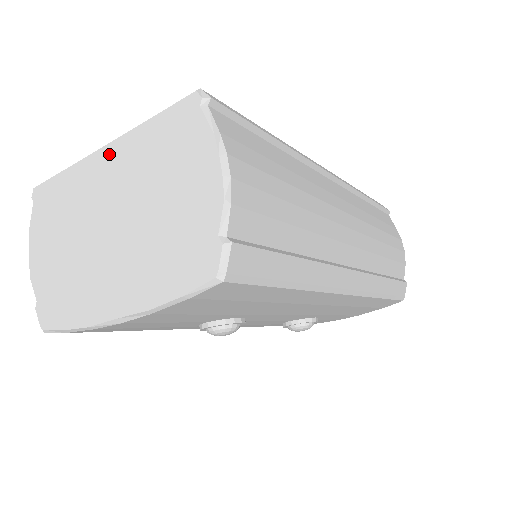
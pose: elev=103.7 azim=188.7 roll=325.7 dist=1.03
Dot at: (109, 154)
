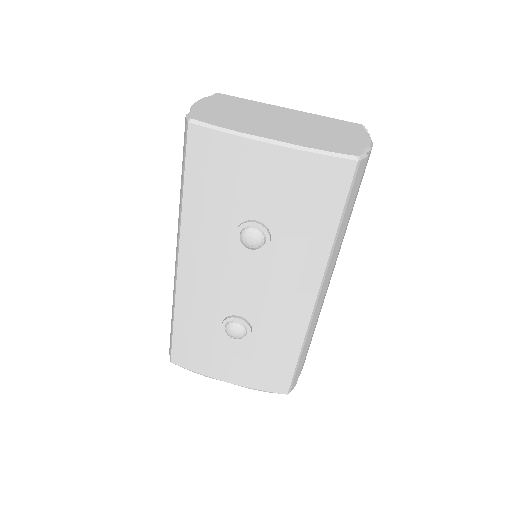
Dot at: (293, 111)
